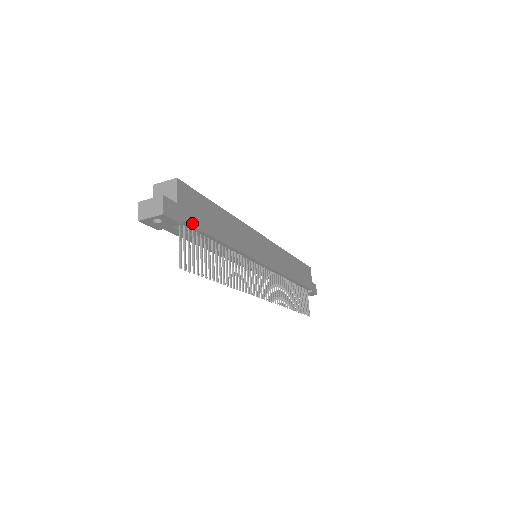
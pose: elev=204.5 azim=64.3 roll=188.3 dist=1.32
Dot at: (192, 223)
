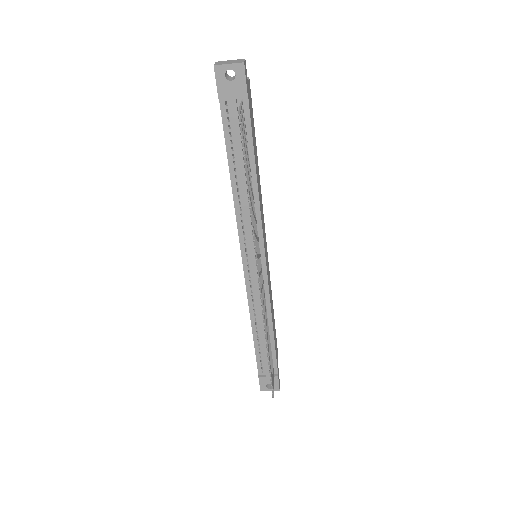
Dot at: (250, 113)
